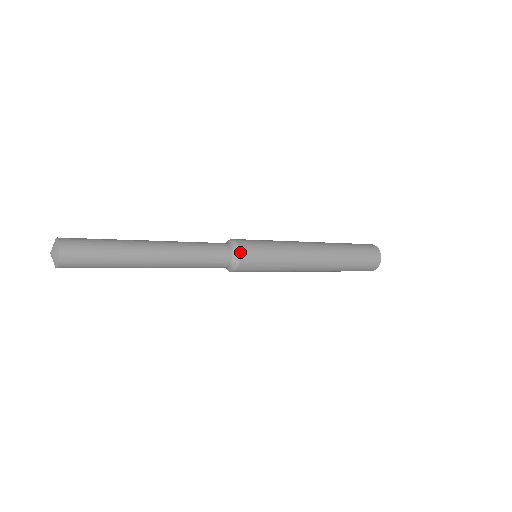
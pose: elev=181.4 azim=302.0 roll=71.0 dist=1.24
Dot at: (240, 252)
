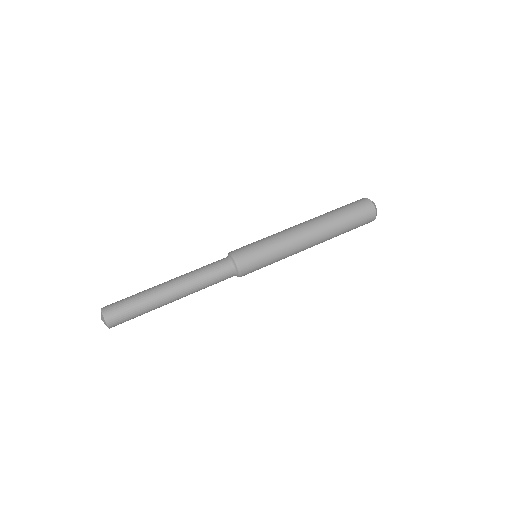
Dot at: (241, 276)
